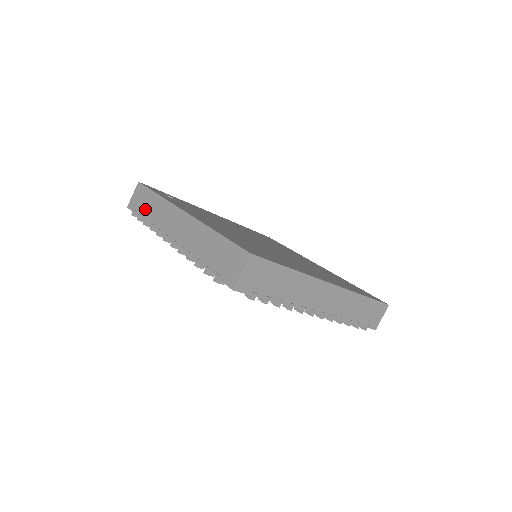
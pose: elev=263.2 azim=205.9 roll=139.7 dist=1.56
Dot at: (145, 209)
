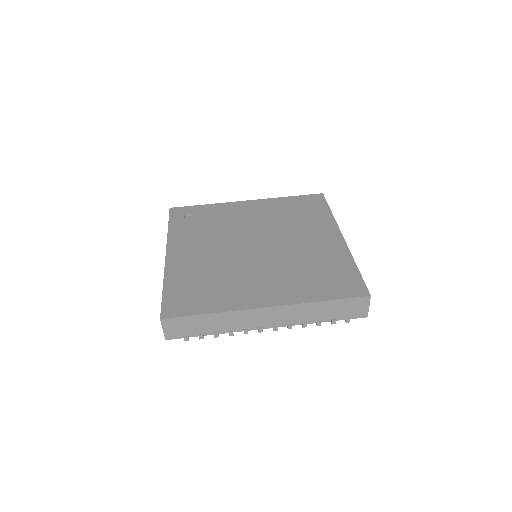
Dot at: occluded
